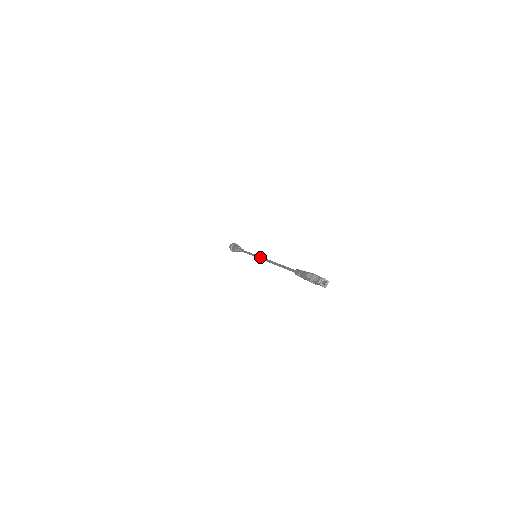
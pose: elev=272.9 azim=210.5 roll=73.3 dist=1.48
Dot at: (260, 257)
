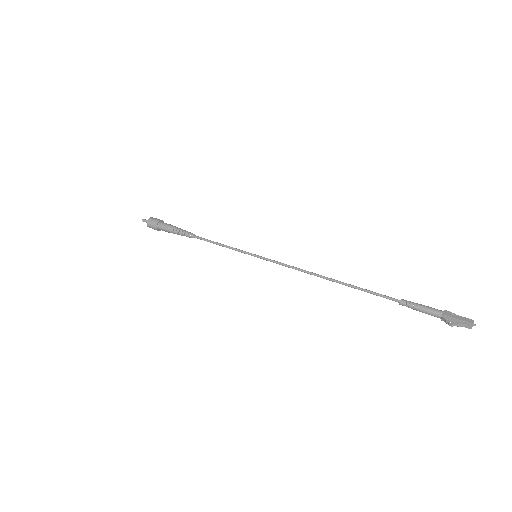
Dot at: (276, 263)
